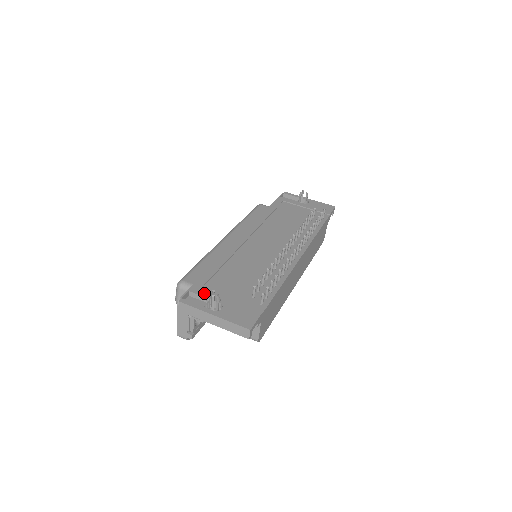
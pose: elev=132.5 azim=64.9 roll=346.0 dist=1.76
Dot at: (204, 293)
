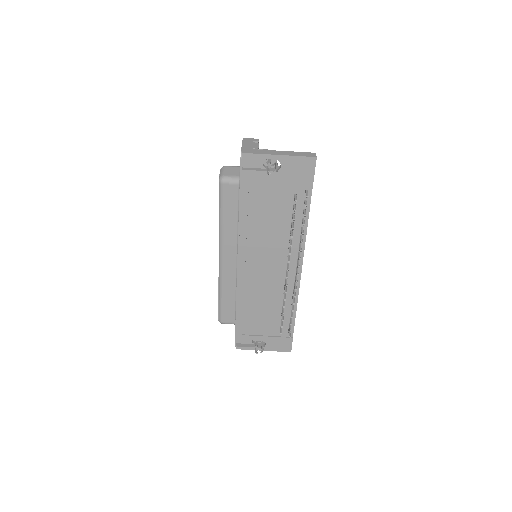
Dot at: (247, 338)
